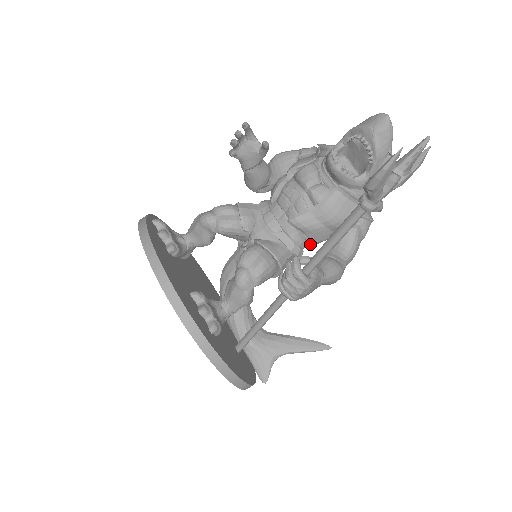
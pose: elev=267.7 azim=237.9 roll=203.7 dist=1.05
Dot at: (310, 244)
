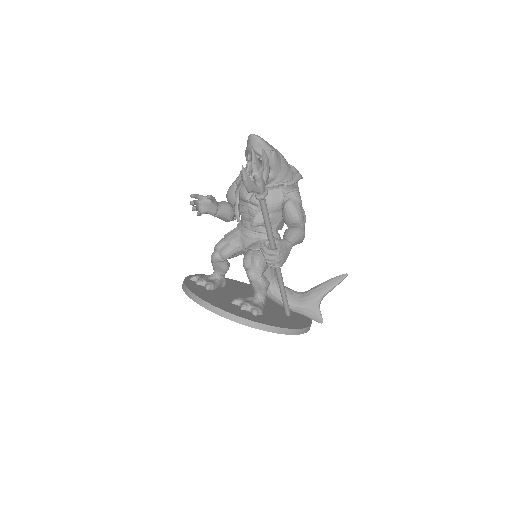
Dot at: (276, 228)
